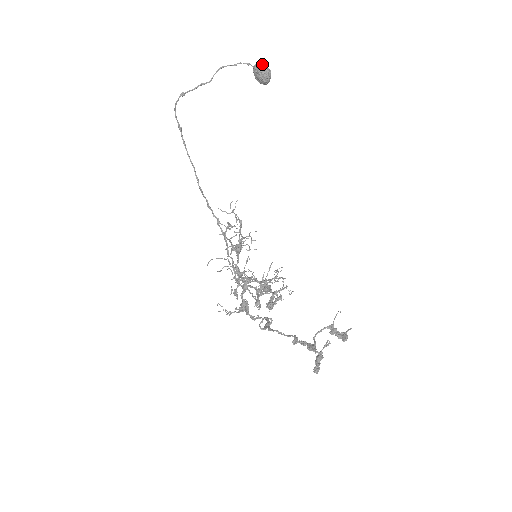
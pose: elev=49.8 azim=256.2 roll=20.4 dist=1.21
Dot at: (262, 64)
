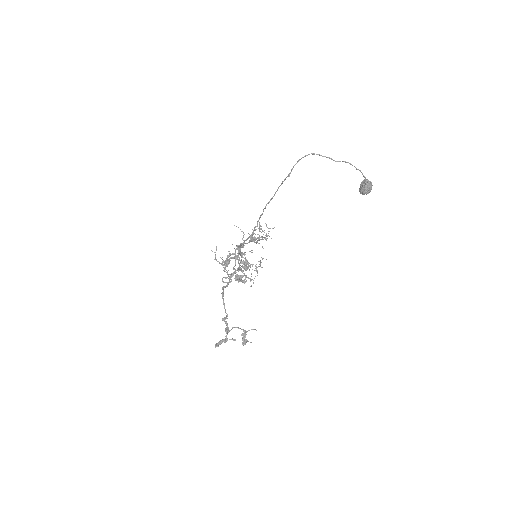
Dot at: (371, 184)
